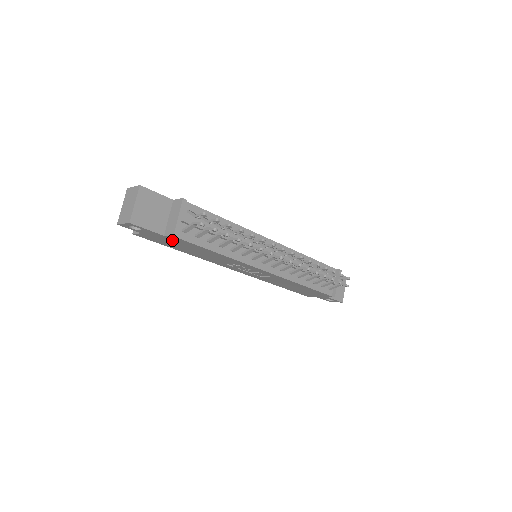
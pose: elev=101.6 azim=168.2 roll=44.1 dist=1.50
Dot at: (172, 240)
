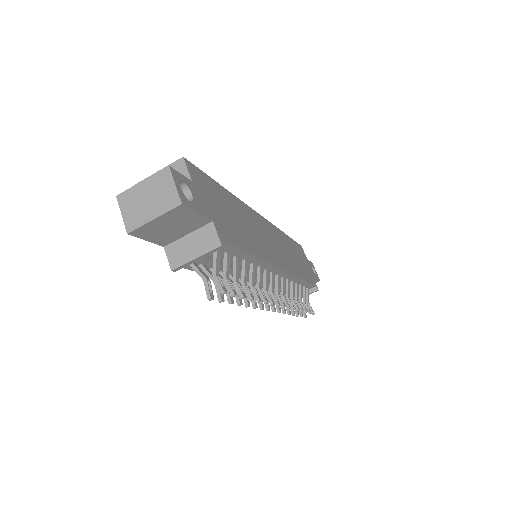
Dot at: occluded
